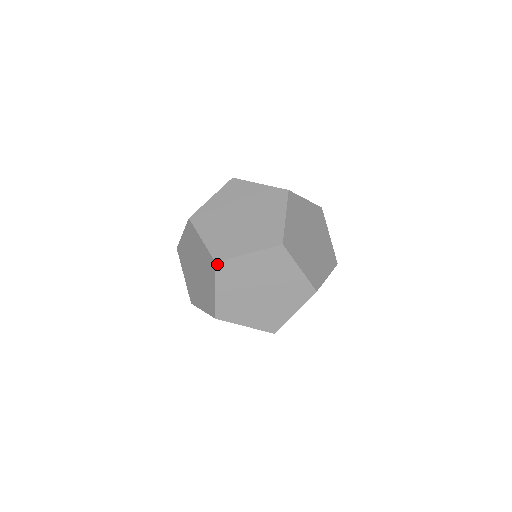
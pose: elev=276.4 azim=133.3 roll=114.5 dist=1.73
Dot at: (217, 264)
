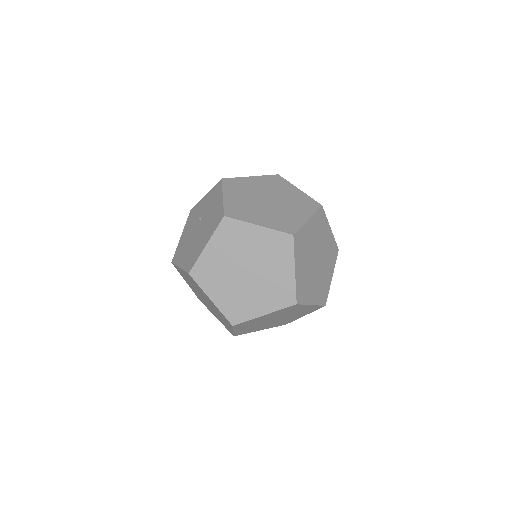
Dot at: (234, 326)
